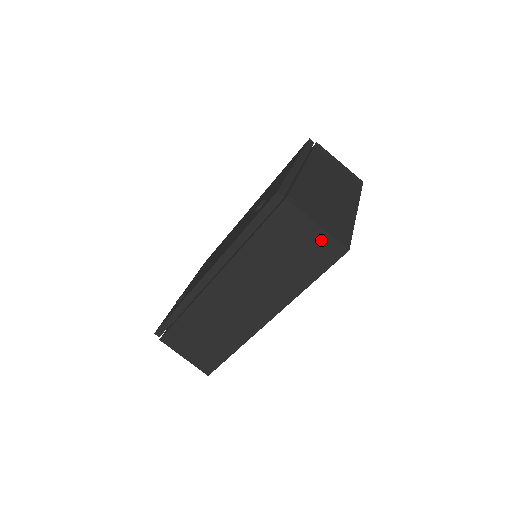
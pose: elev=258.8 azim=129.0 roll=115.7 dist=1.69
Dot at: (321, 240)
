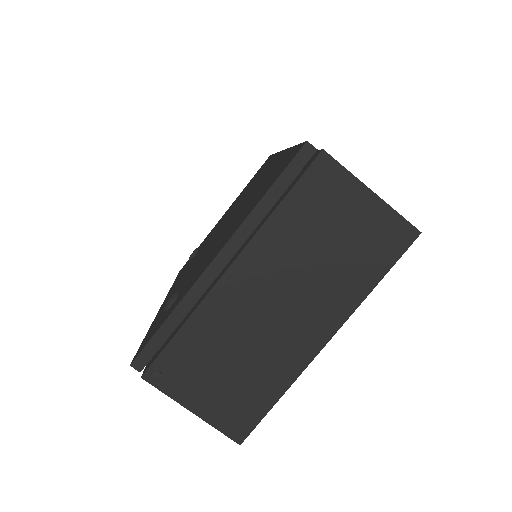
Dot at: occluded
